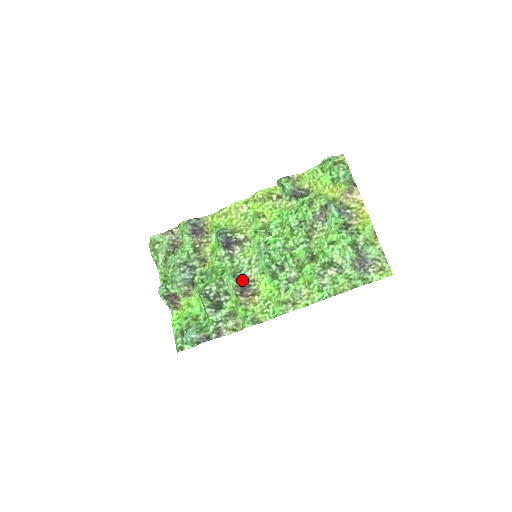
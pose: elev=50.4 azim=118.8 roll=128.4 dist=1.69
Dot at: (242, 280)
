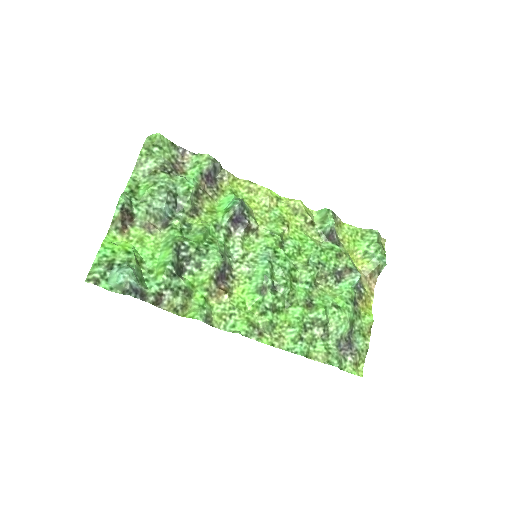
Dot at: (226, 267)
